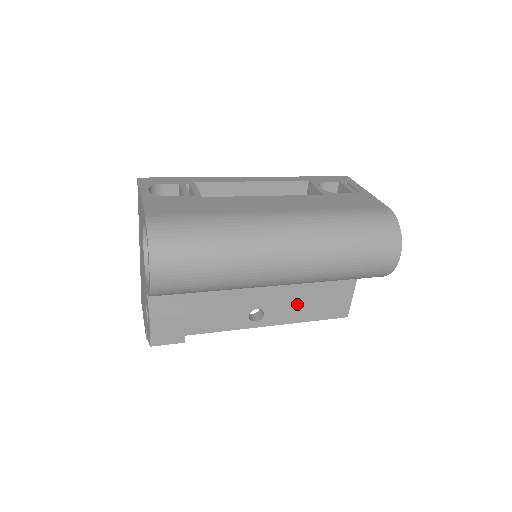
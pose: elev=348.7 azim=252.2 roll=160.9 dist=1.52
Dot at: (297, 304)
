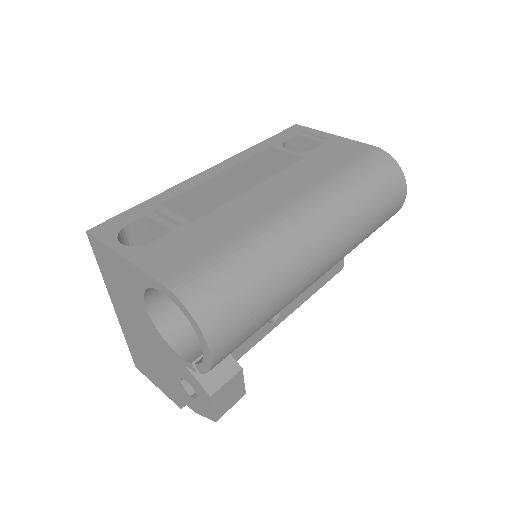
Dot at: occluded
